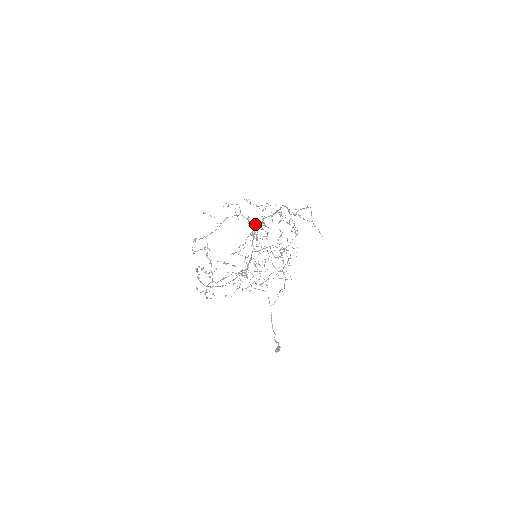
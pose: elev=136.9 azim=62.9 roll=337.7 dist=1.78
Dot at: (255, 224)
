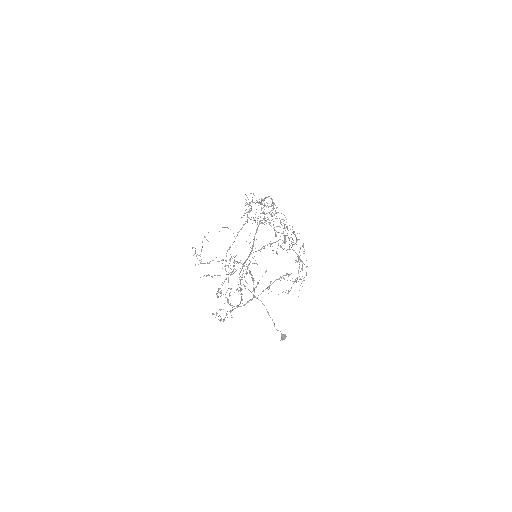
Dot at: (259, 223)
